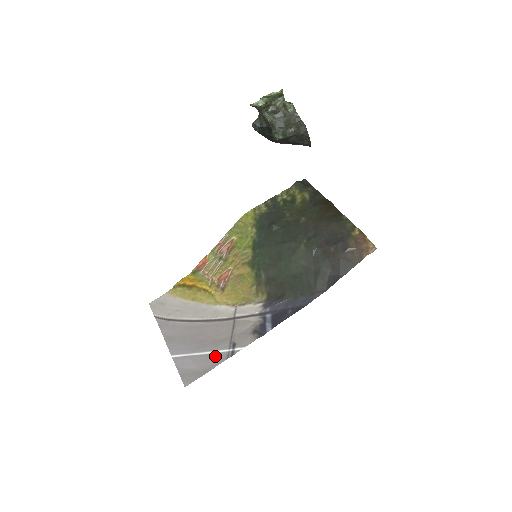
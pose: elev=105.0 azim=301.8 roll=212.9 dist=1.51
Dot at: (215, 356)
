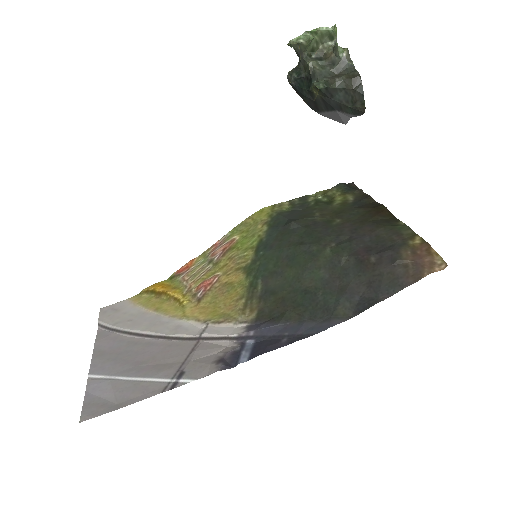
Dot at: (146, 385)
